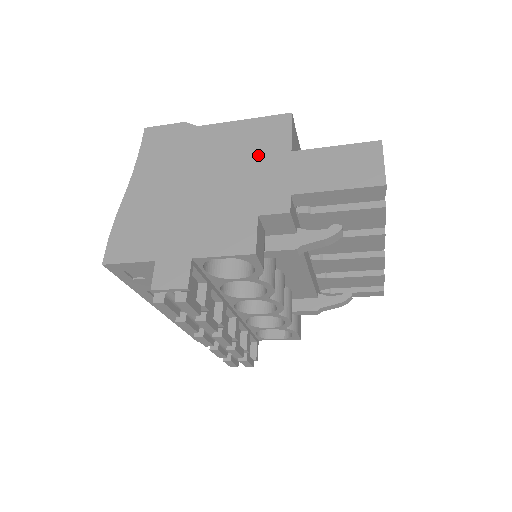
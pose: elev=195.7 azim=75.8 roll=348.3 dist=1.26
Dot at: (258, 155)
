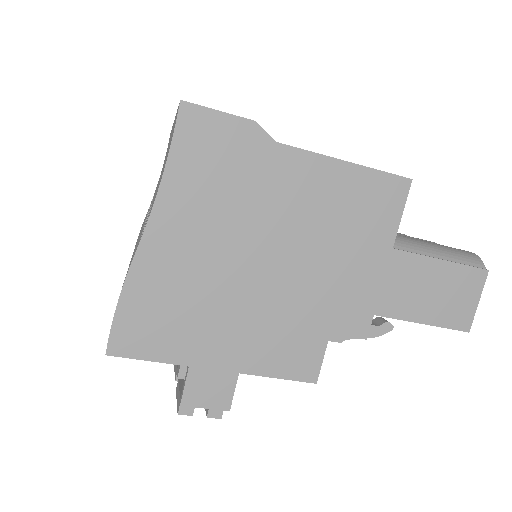
Dot at: (352, 239)
